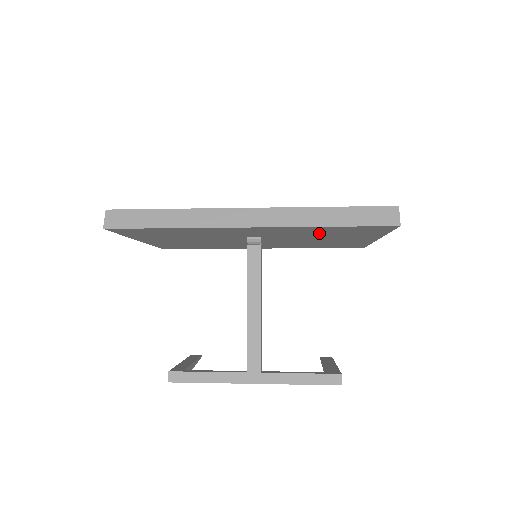
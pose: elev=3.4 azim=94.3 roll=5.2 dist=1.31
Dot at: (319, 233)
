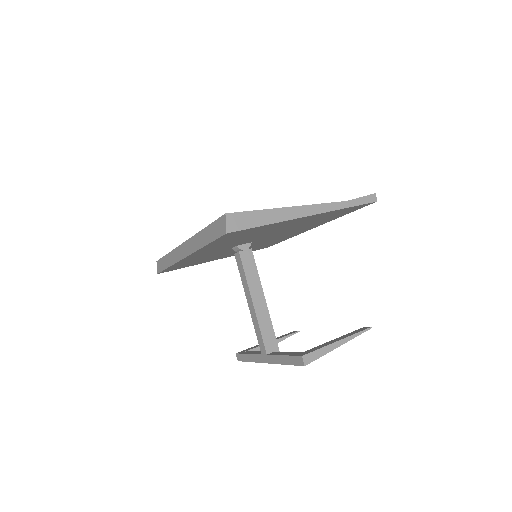
Dot at: (239, 239)
